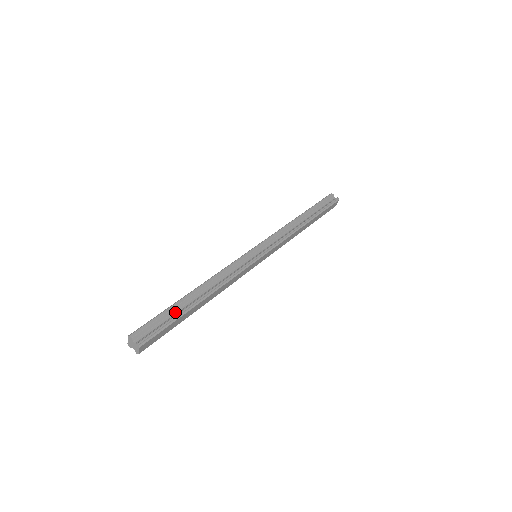
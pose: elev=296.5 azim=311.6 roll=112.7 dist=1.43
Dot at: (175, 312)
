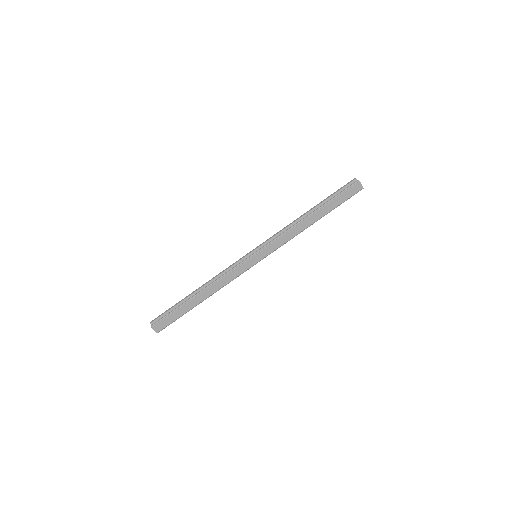
Dot at: (180, 305)
